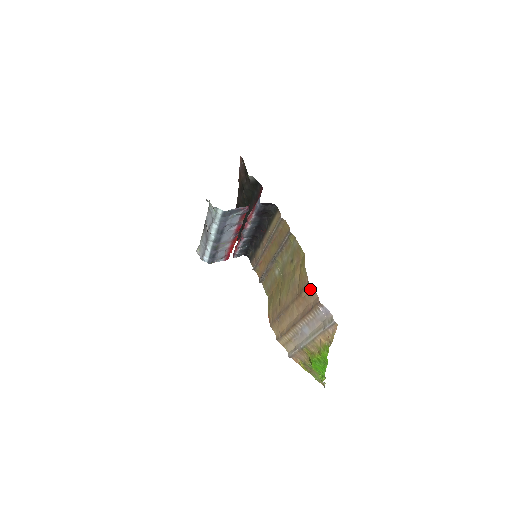
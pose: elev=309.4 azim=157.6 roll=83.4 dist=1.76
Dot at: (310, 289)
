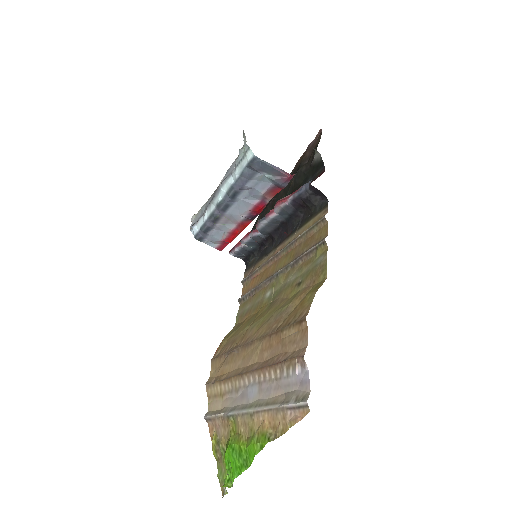
Dot at: (301, 329)
